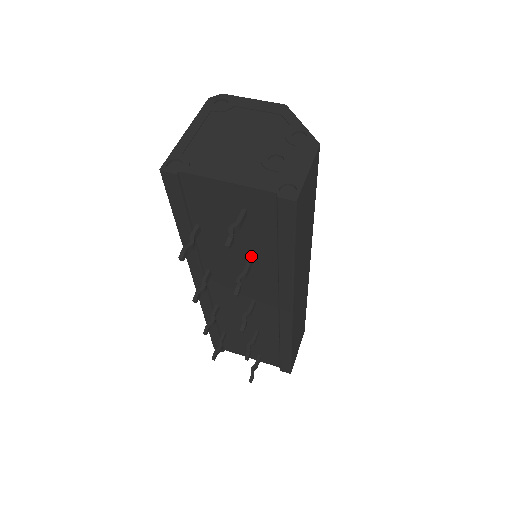
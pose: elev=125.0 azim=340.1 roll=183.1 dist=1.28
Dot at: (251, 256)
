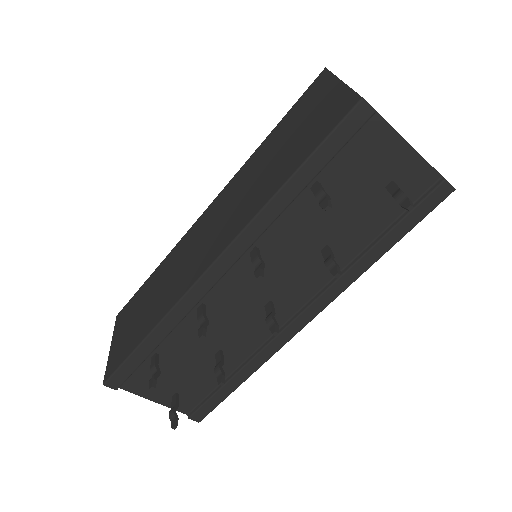
Dot at: (337, 240)
